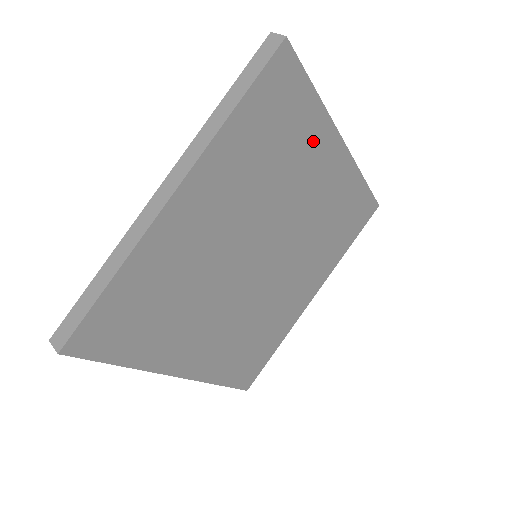
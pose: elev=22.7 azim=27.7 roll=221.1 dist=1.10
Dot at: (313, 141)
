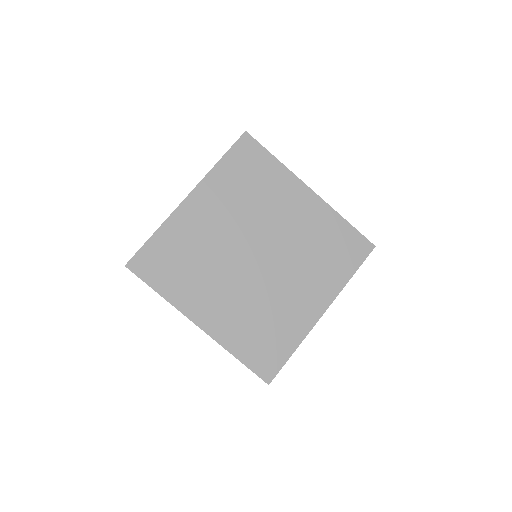
Dot at: (281, 184)
